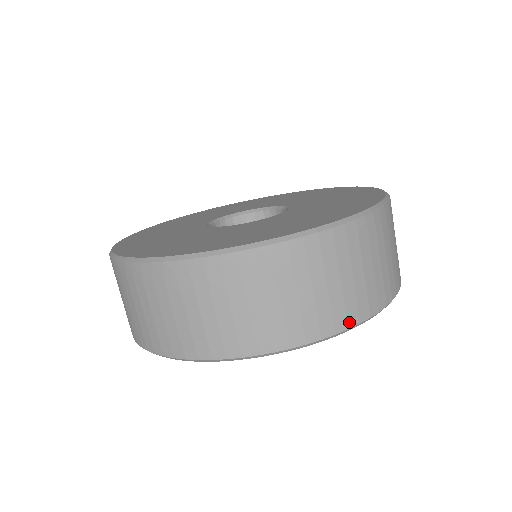
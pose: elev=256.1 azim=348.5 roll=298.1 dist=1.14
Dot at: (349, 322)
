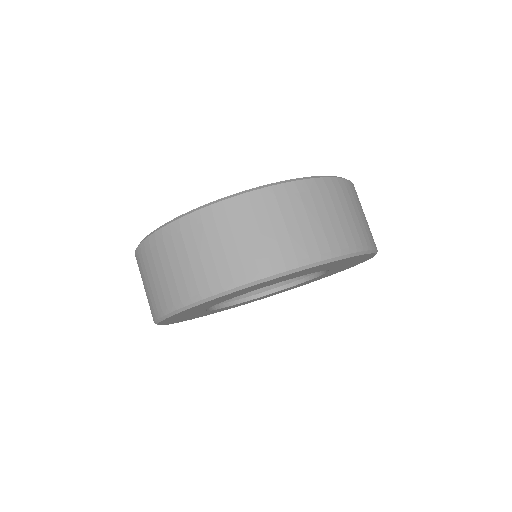
Dot at: (274, 269)
